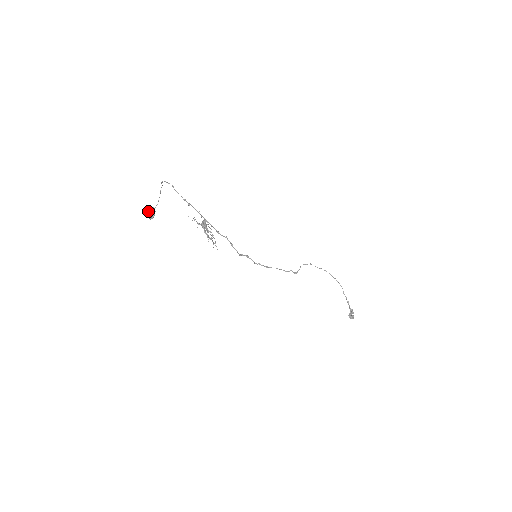
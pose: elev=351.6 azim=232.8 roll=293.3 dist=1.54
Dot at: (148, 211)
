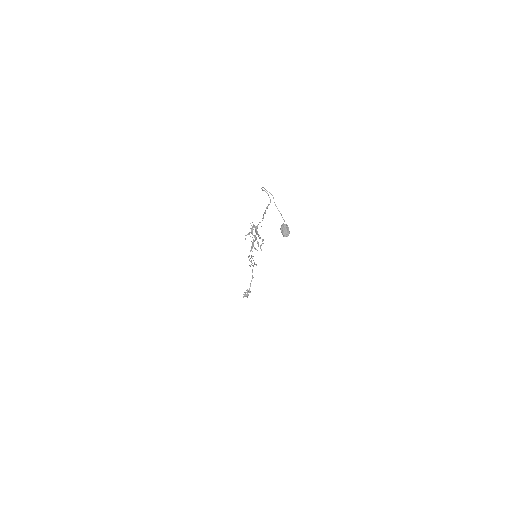
Dot at: (287, 229)
